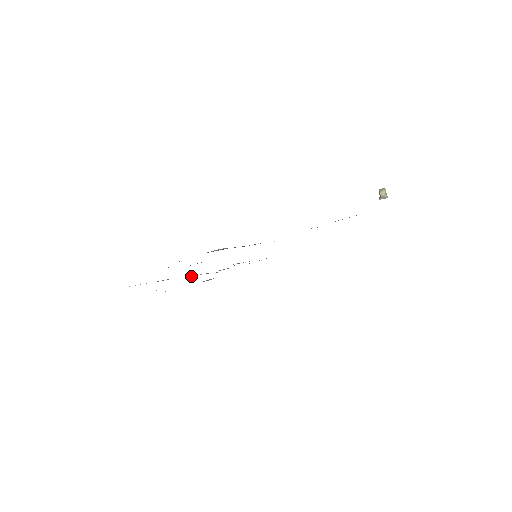
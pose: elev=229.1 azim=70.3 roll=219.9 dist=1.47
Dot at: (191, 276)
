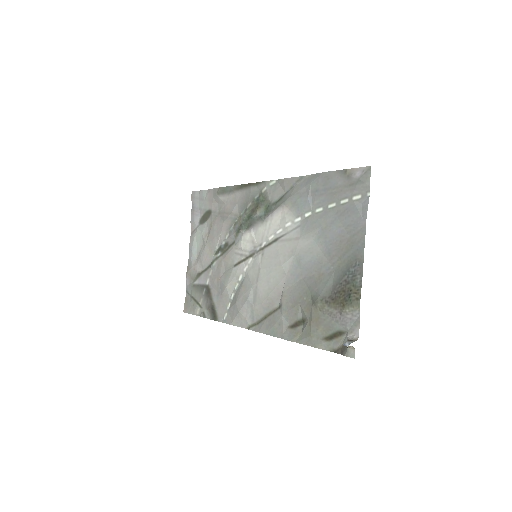
Dot at: (216, 251)
